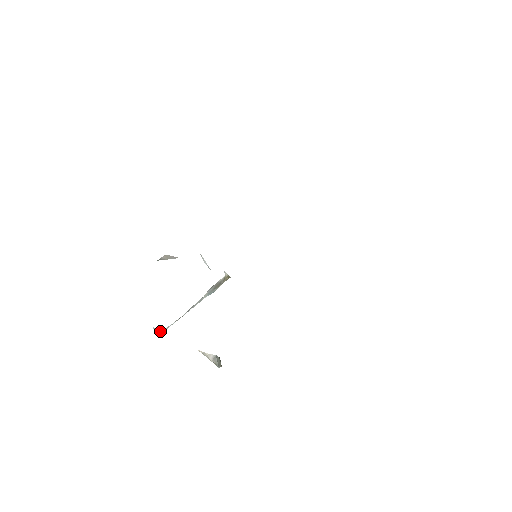
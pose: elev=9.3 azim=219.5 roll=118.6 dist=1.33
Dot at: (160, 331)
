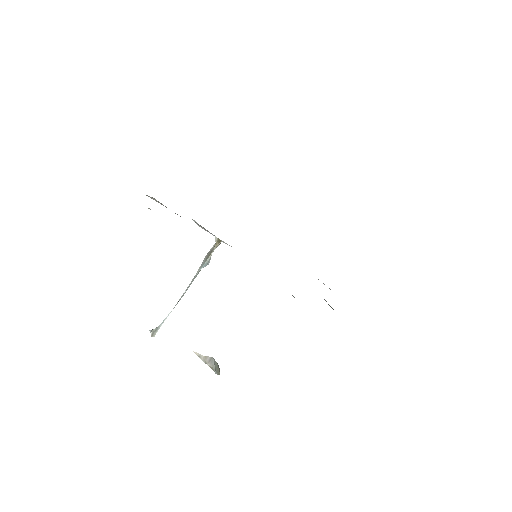
Dot at: (155, 329)
